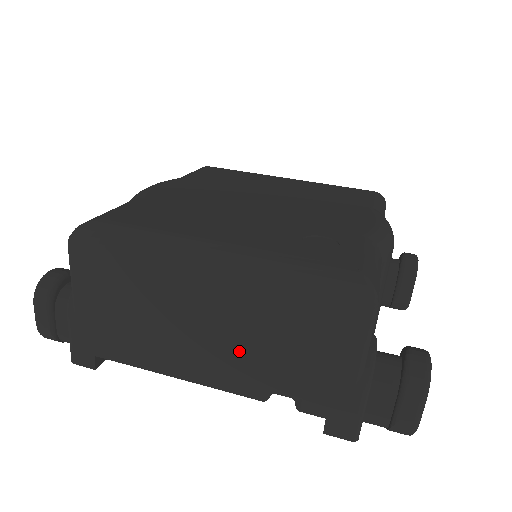
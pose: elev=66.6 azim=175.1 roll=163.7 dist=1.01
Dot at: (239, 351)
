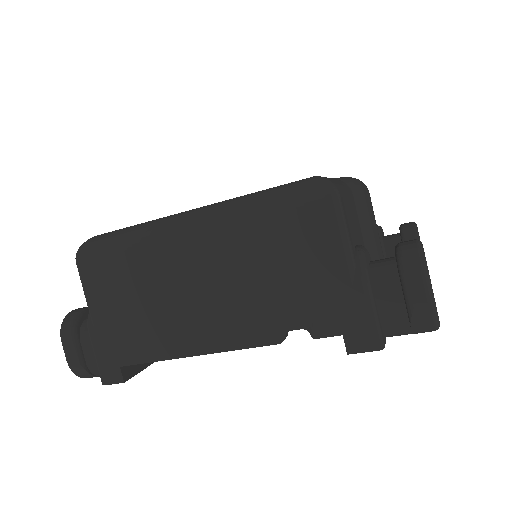
Dot at: (240, 297)
